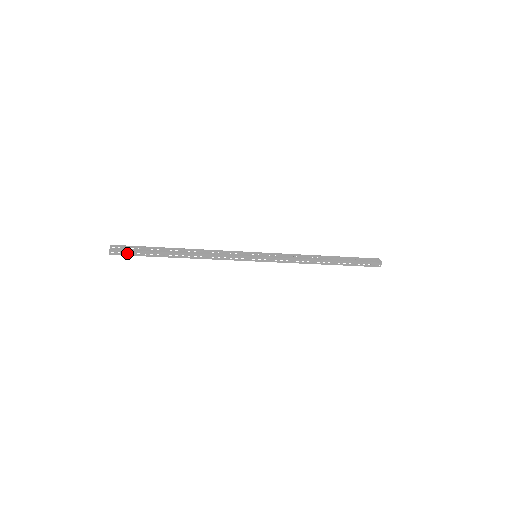
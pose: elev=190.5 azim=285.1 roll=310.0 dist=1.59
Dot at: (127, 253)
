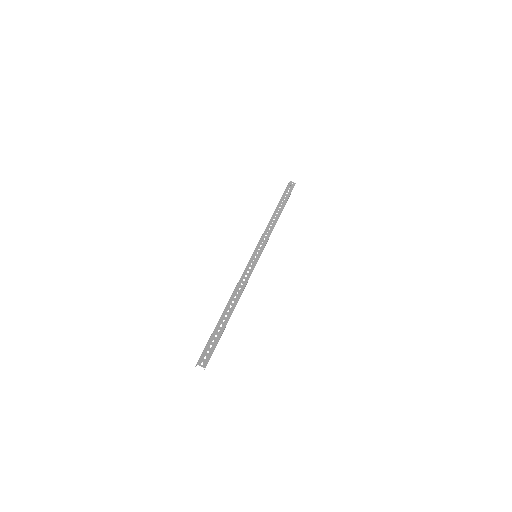
Dot at: occluded
